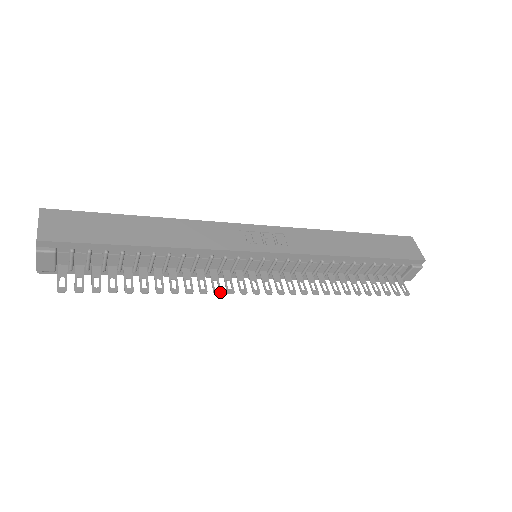
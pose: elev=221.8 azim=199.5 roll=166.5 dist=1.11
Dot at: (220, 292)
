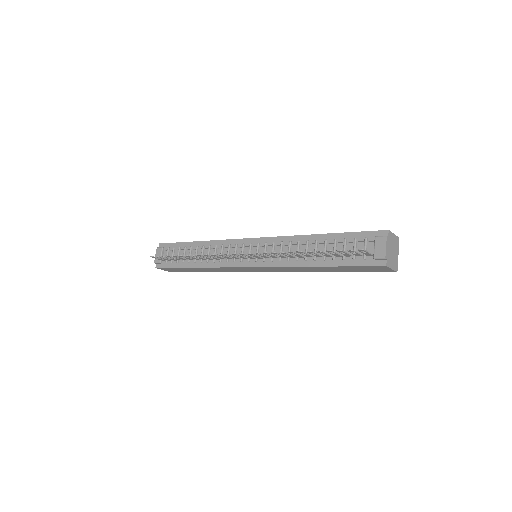
Dot at: (214, 254)
